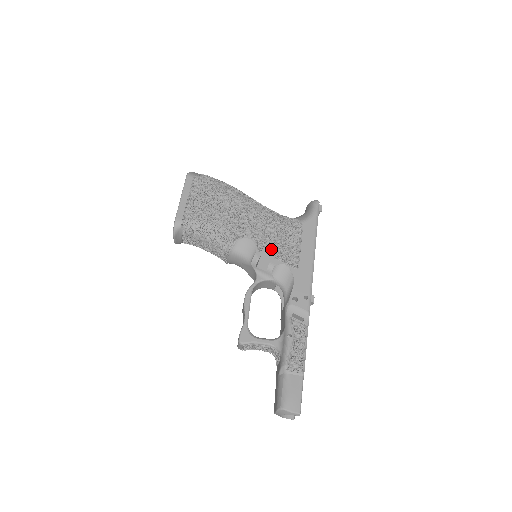
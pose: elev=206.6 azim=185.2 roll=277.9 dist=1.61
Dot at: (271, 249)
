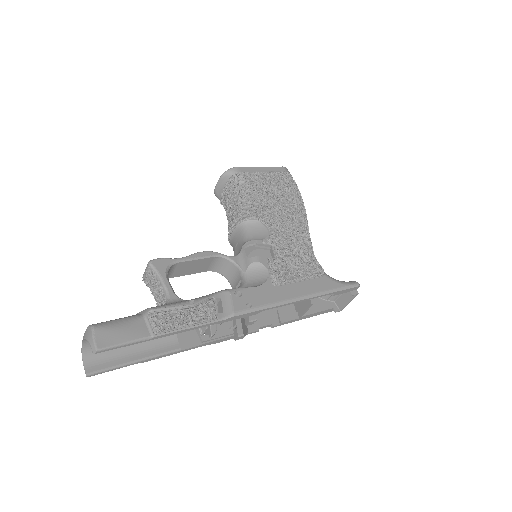
Dot at: (274, 253)
